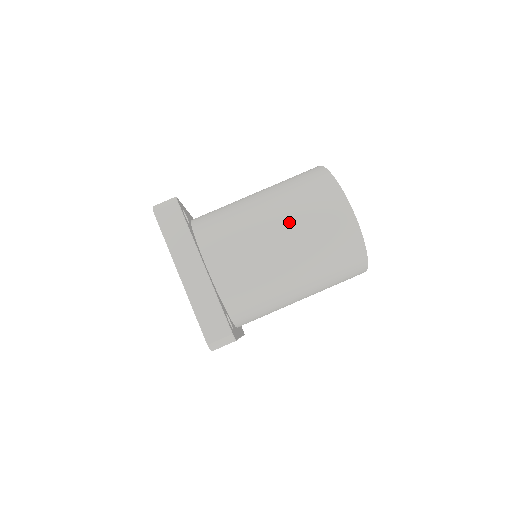
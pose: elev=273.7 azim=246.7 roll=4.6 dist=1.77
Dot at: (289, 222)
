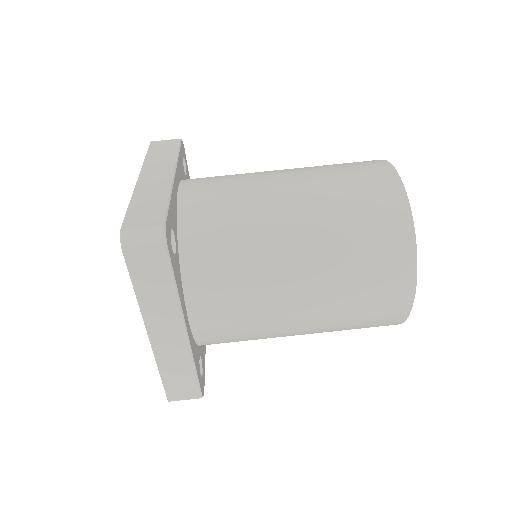
Dot at: (324, 294)
